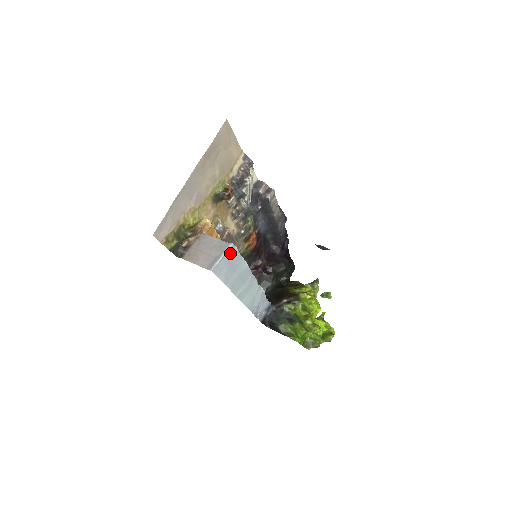
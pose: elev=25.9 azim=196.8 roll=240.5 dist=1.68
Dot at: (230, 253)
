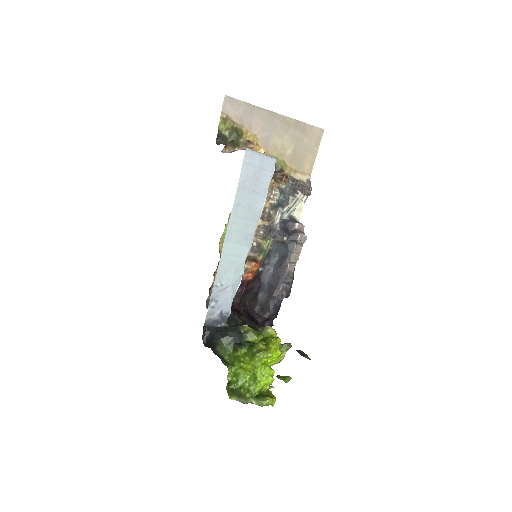
Dot at: (268, 164)
